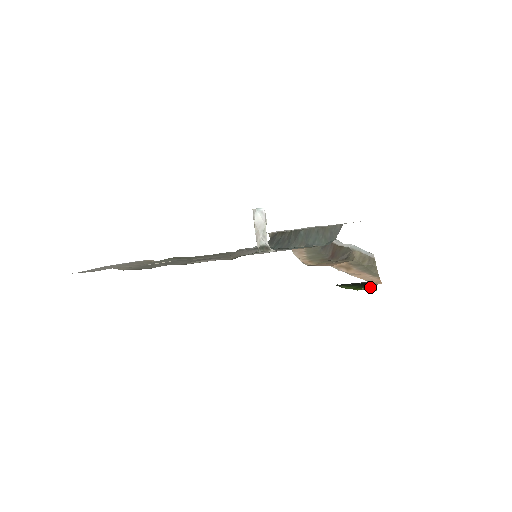
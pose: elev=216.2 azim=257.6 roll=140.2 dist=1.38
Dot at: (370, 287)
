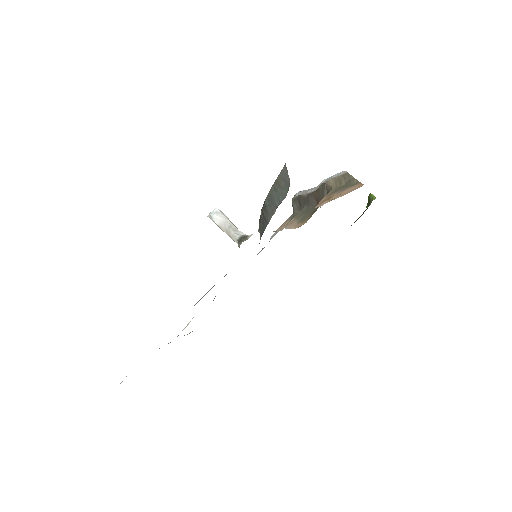
Dot at: (369, 201)
